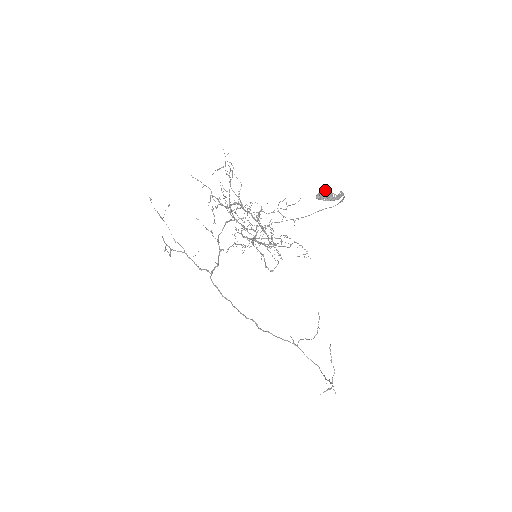
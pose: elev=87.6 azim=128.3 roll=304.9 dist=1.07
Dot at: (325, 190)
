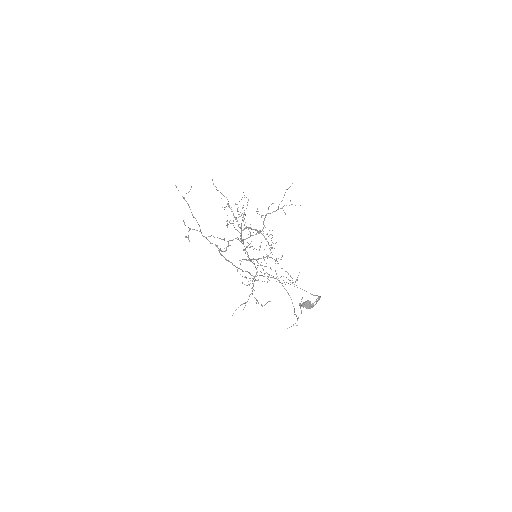
Dot at: (306, 304)
